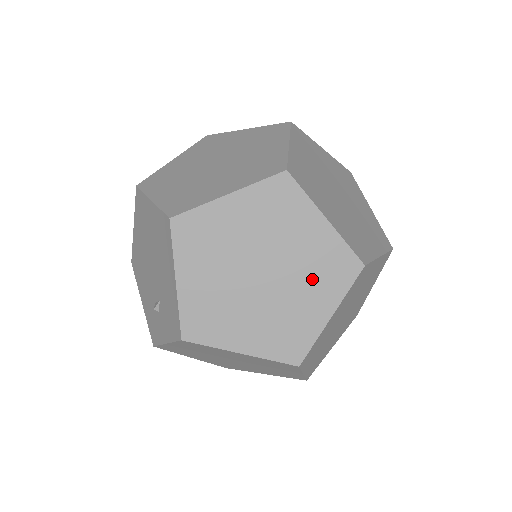
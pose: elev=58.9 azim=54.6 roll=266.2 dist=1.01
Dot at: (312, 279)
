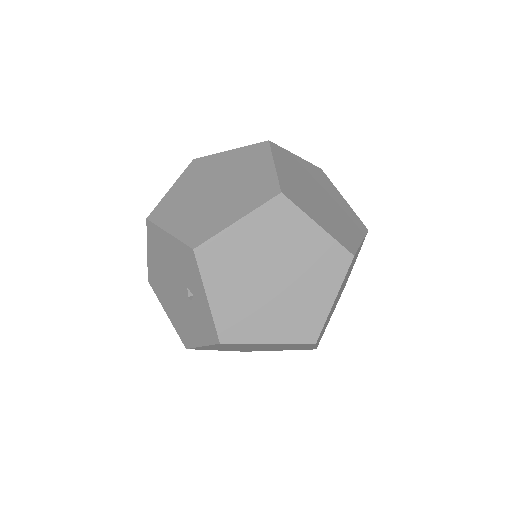
Dot at: (246, 167)
